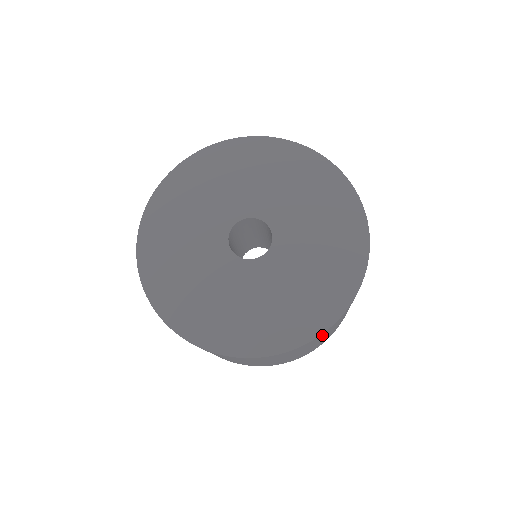
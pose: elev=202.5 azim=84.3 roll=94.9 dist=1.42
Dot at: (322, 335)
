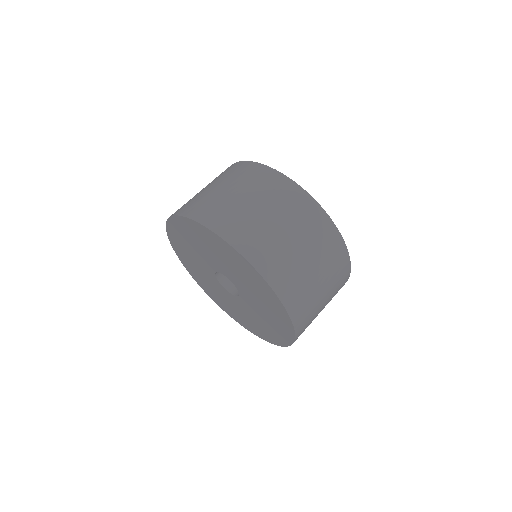
Dot at: occluded
